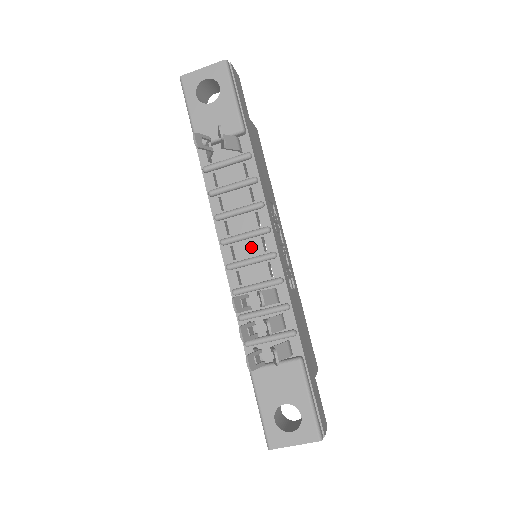
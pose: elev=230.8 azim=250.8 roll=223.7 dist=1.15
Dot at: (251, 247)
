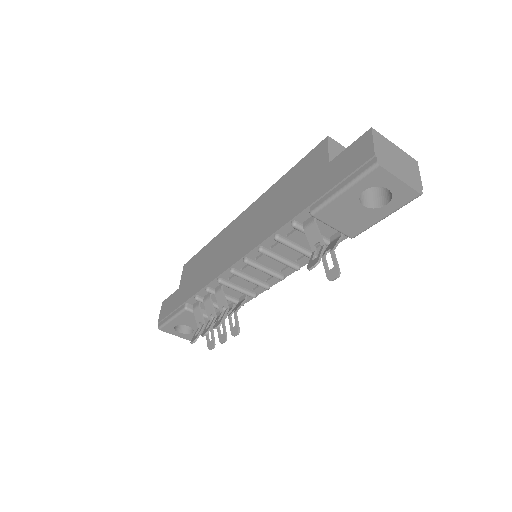
Dot at: (260, 274)
